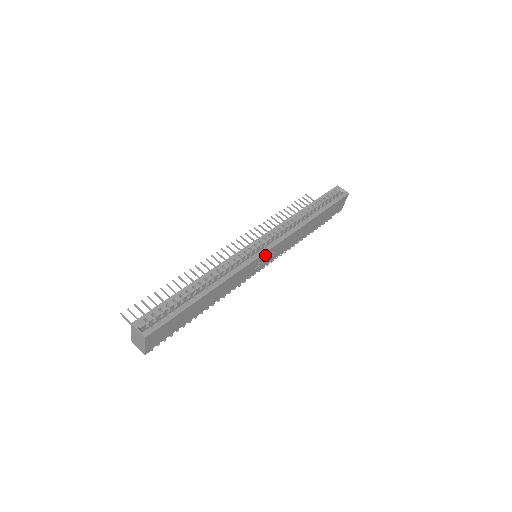
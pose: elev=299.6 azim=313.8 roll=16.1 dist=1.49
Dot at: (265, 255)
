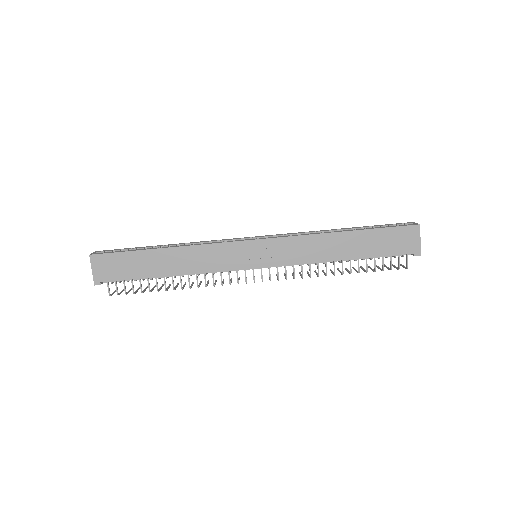
Dot at: (254, 246)
